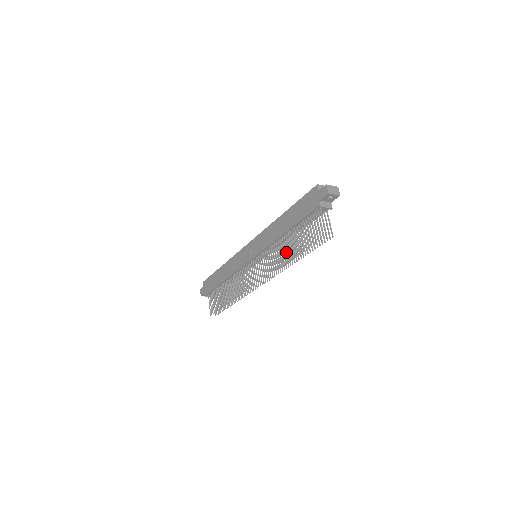
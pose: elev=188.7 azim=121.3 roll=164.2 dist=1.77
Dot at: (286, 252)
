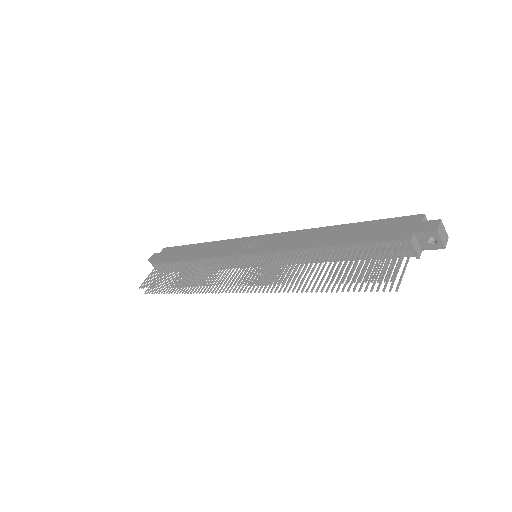
Dot at: (307, 270)
